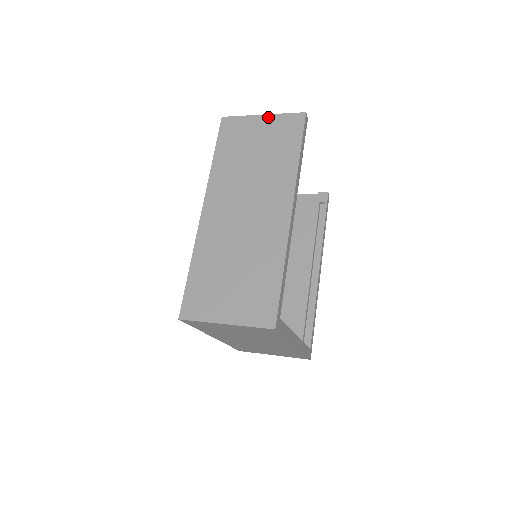
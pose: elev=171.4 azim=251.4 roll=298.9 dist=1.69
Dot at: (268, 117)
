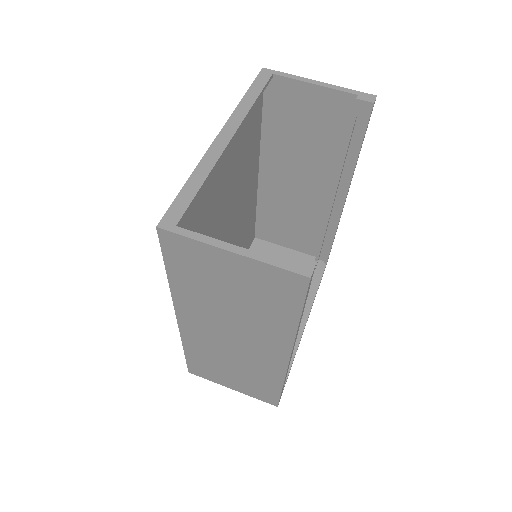
Dot at: (241, 260)
